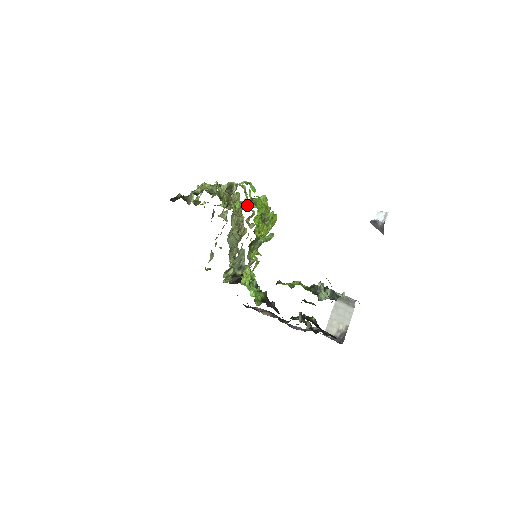
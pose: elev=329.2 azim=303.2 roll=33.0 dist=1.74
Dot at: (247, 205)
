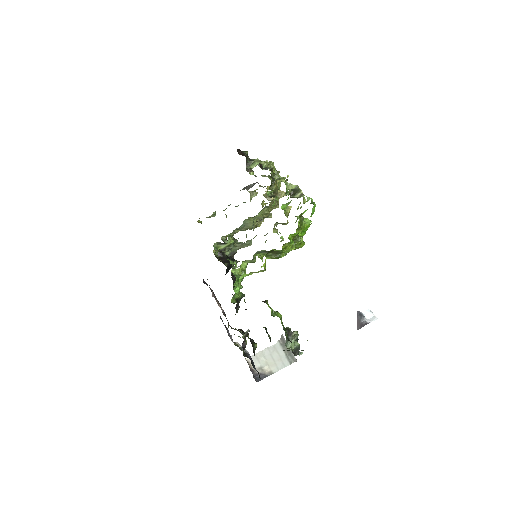
Dot at: (288, 213)
